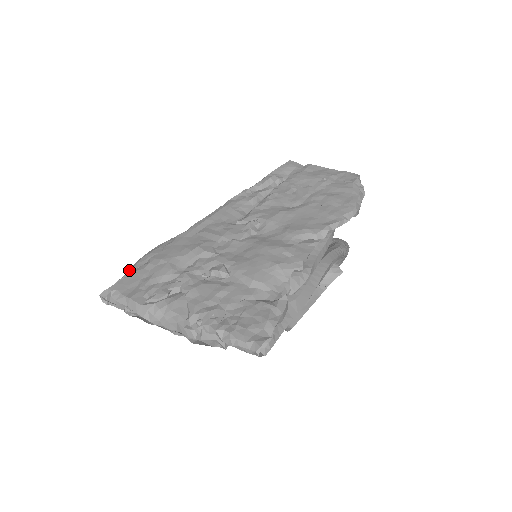
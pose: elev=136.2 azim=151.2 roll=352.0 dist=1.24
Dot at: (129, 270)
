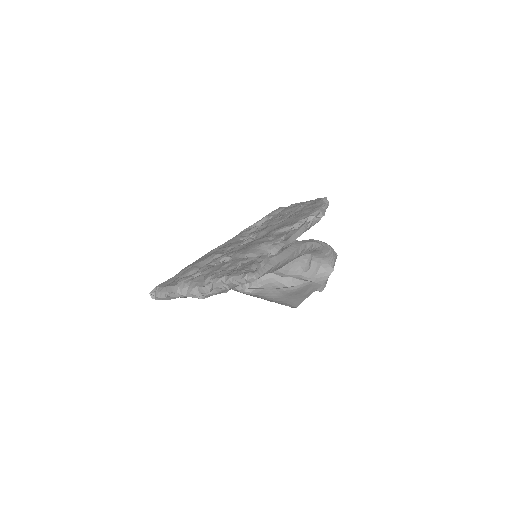
Dot at: occluded
